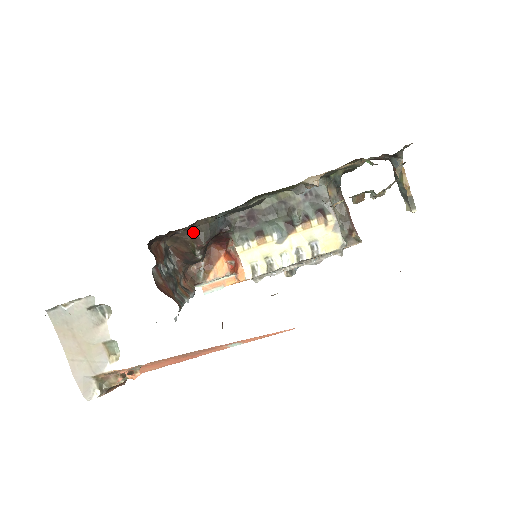
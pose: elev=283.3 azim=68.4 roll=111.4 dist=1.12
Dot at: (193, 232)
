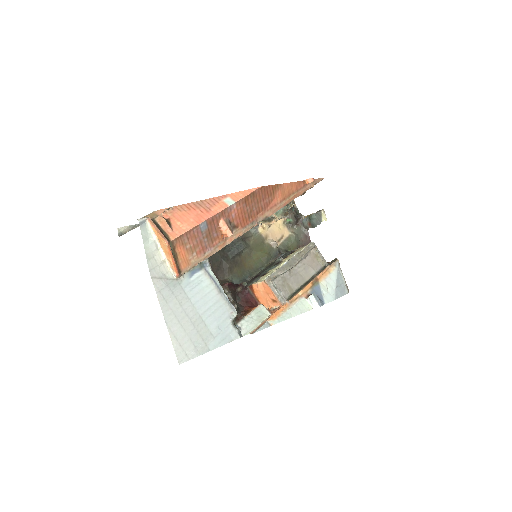
Dot at: occluded
